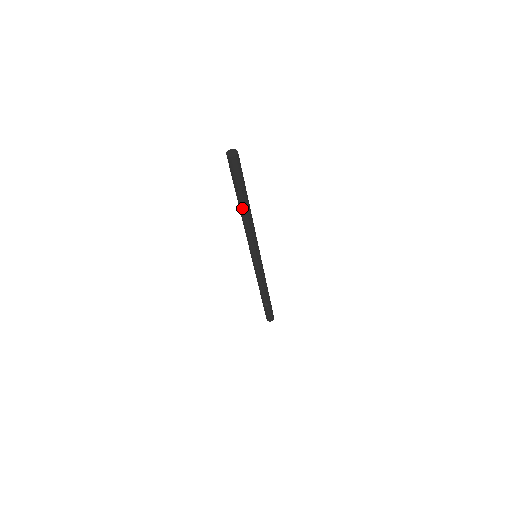
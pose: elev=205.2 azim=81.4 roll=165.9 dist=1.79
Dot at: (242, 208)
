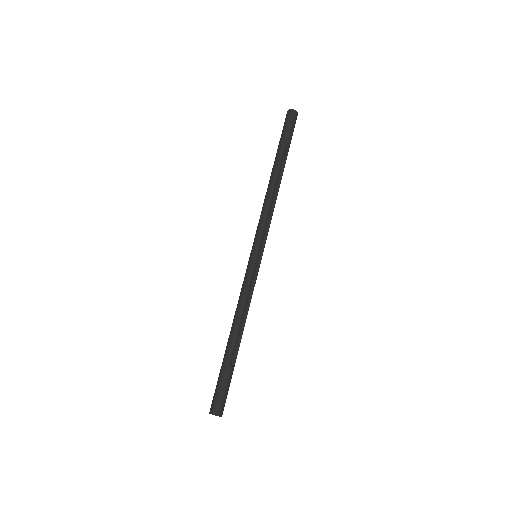
Dot at: (278, 173)
